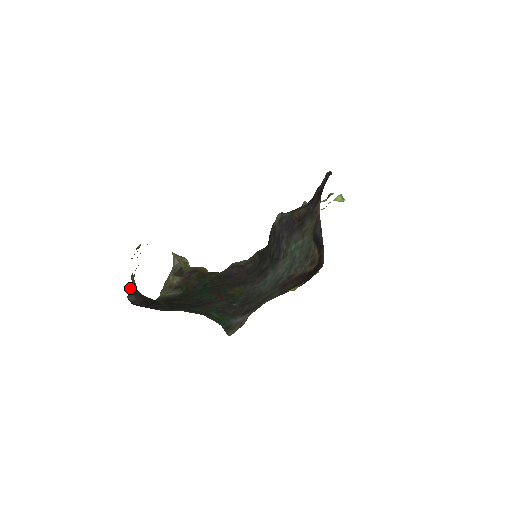
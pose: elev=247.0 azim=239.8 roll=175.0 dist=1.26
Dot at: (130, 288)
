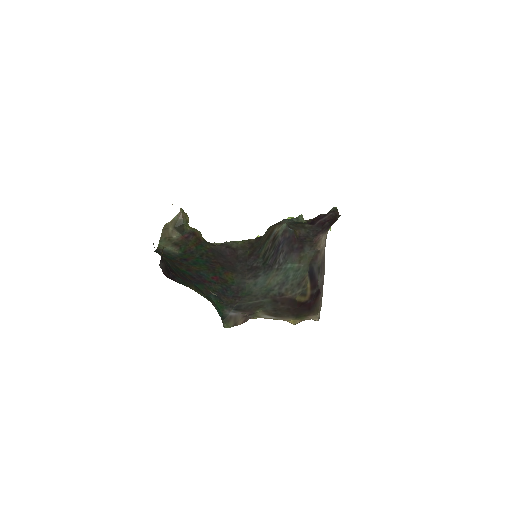
Dot at: (161, 254)
